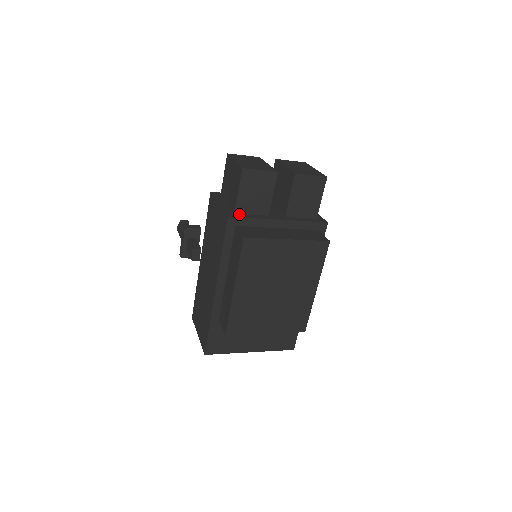
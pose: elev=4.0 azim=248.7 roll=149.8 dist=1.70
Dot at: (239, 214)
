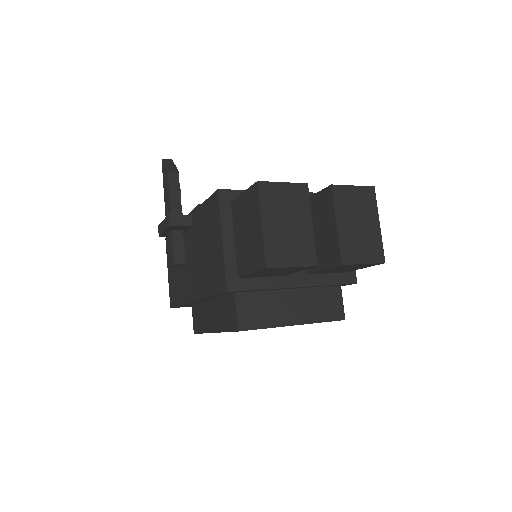
Dot at: (244, 280)
